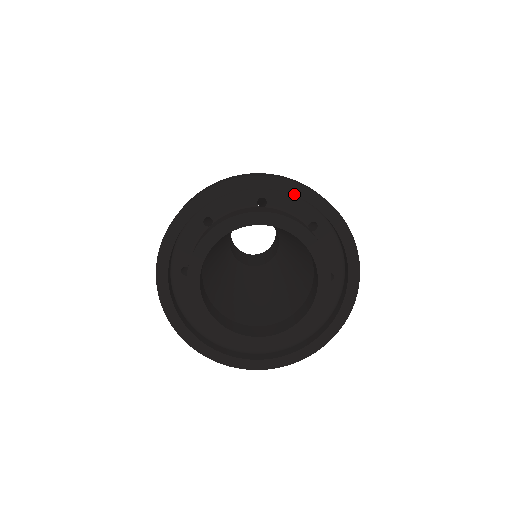
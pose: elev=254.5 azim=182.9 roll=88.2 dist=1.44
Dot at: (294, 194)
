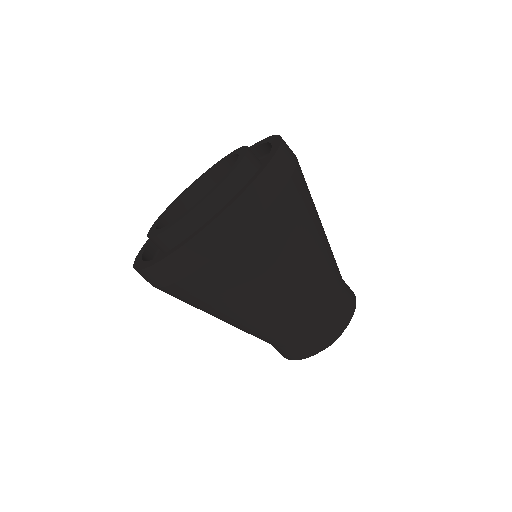
Dot at: (267, 142)
